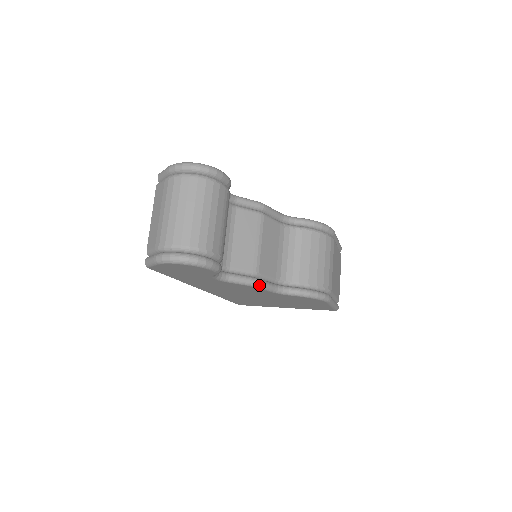
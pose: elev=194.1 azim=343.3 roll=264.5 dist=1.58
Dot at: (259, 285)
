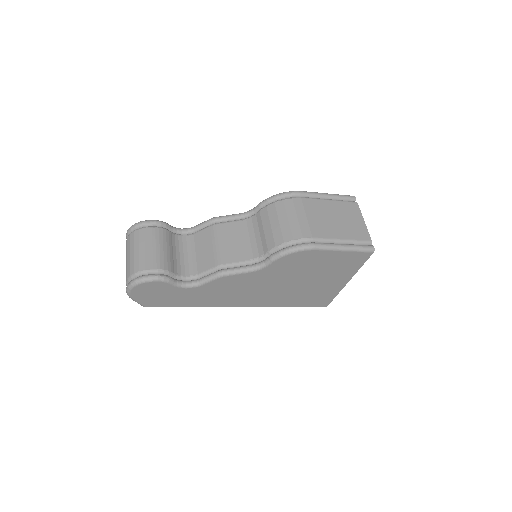
Dot at: (226, 273)
